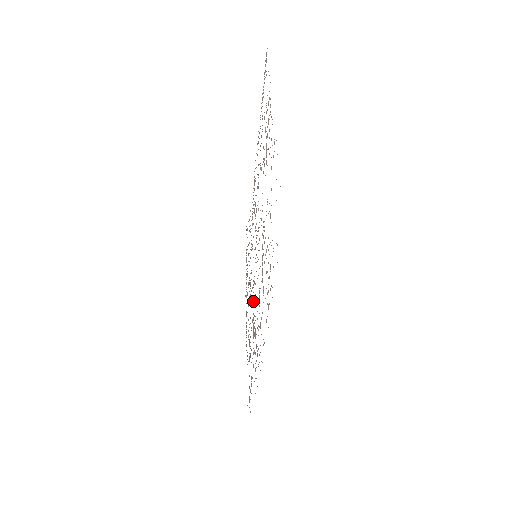
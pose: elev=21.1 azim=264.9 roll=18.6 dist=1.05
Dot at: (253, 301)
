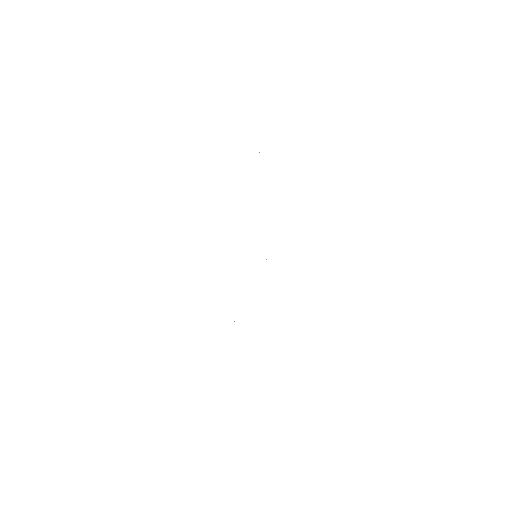
Dot at: occluded
